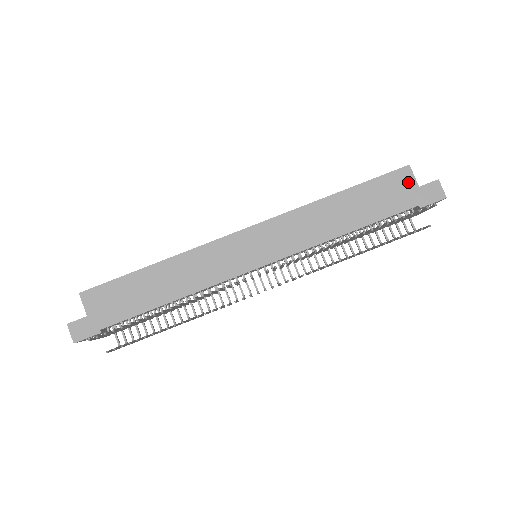
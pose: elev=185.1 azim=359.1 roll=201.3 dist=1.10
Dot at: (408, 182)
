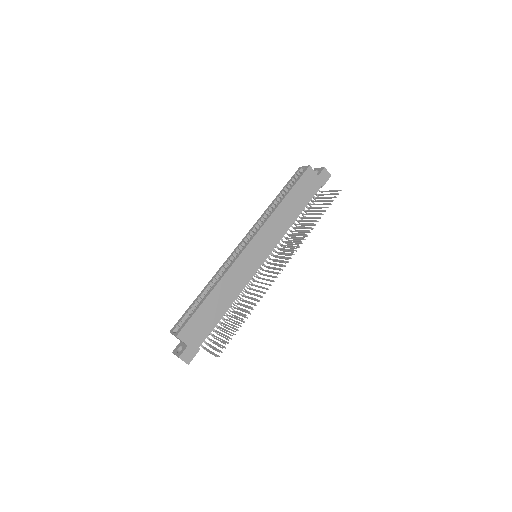
Dot at: (313, 176)
